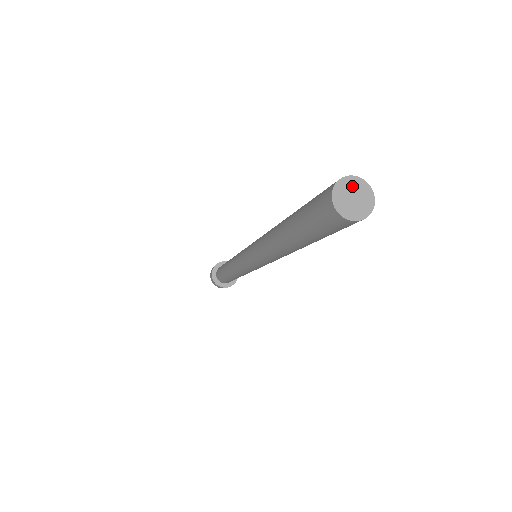
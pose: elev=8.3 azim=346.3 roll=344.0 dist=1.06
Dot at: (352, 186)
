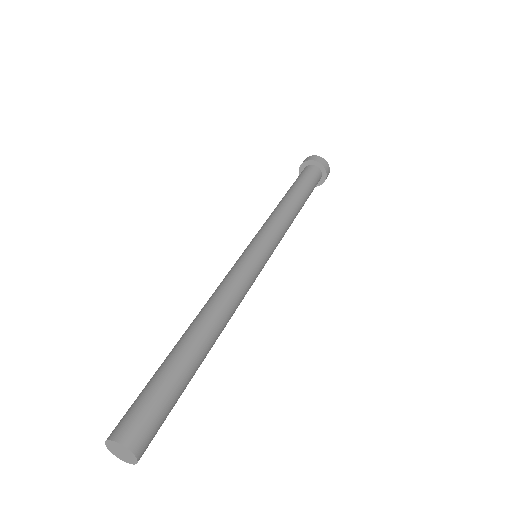
Dot at: (124, 450)
